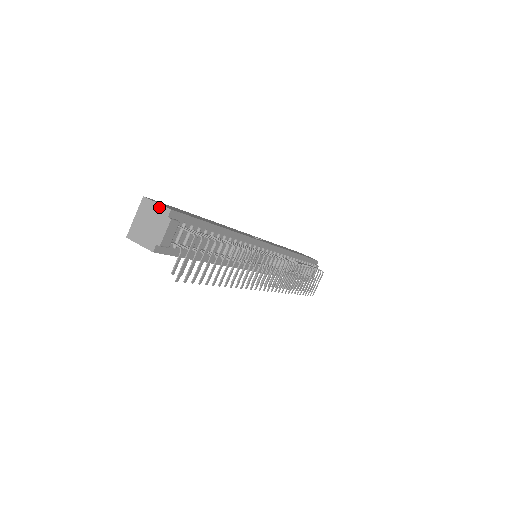
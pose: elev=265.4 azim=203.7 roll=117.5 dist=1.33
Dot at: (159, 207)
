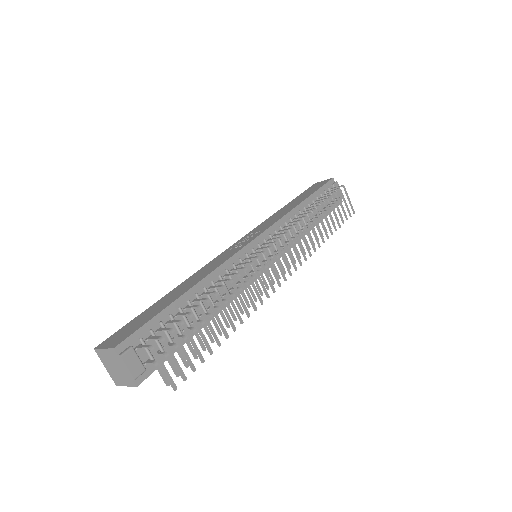
Dot at: (107, 351)
